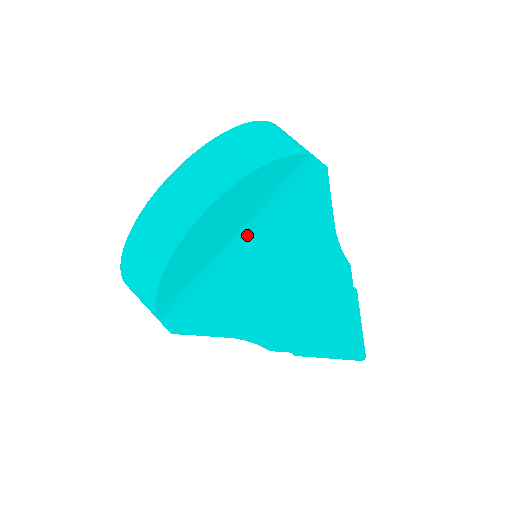
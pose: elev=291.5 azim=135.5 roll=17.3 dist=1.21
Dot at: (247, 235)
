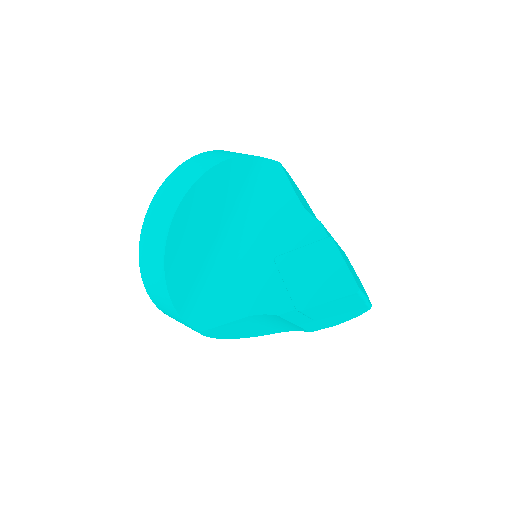
Dot at: (233, 232)
